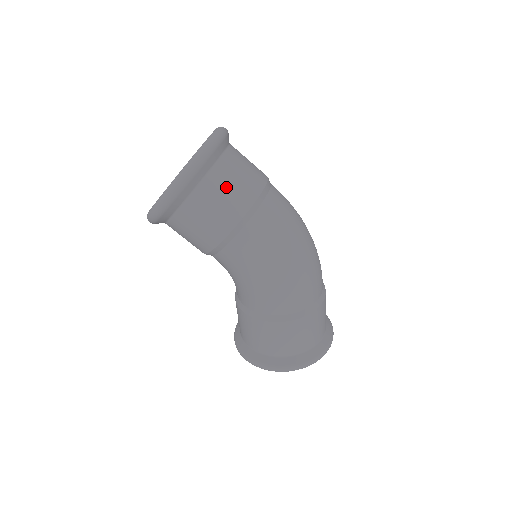
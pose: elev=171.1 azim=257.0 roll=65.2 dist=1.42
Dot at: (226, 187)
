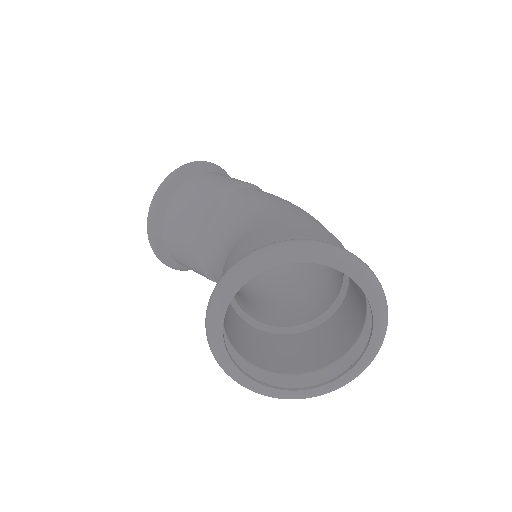
Dot at: occluded
